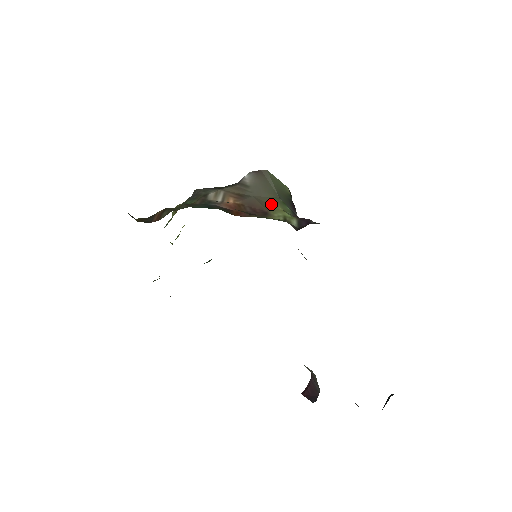
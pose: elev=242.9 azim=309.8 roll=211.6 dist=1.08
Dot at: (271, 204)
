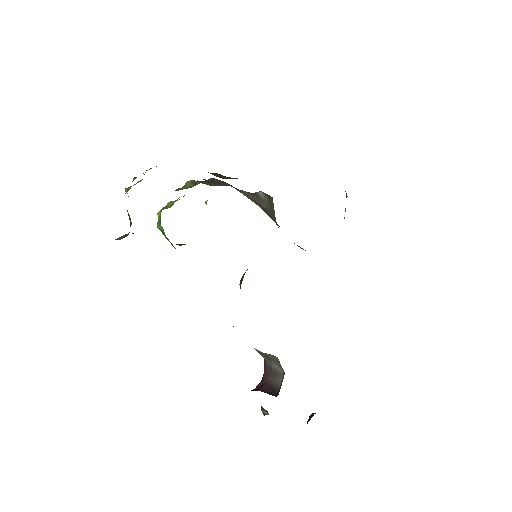
Dot at: occluded
